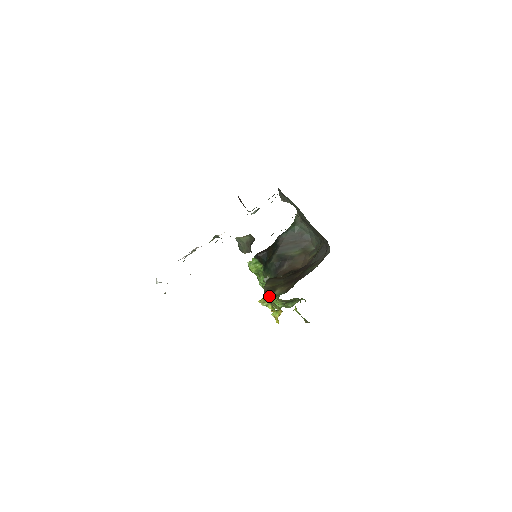
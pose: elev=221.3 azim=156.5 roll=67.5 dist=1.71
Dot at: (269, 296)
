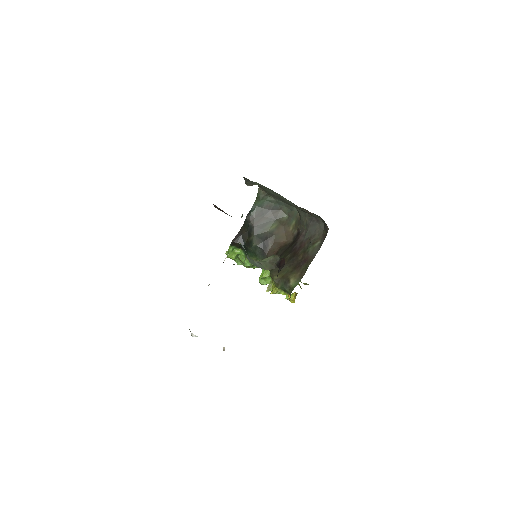
Dot at: (286, 288)
